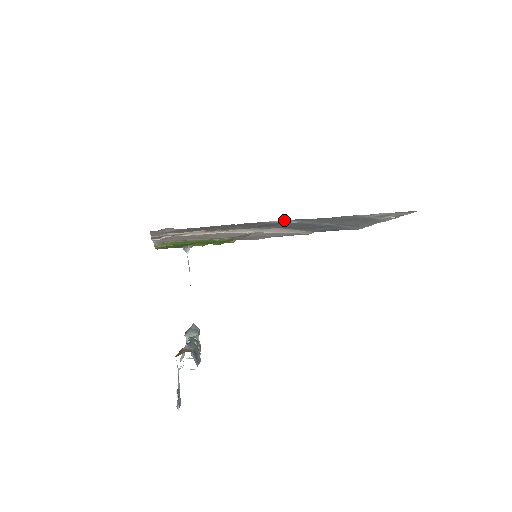
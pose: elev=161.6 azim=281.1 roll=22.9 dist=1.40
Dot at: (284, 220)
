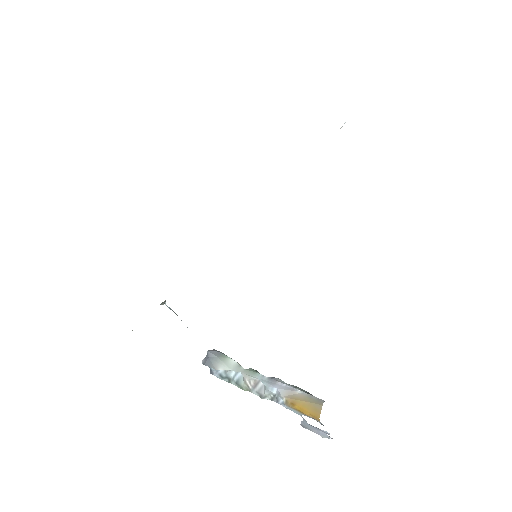
Dot at: occluded
